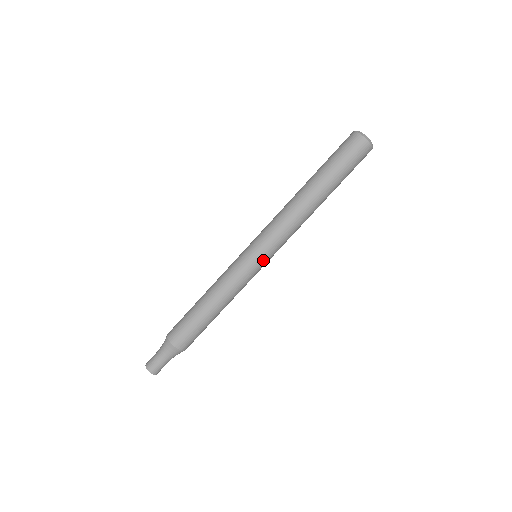
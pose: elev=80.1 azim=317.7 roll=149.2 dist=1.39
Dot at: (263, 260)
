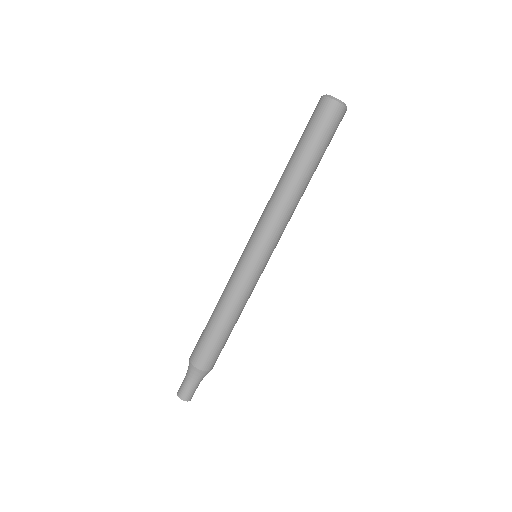
Dot at: (263, 259)
